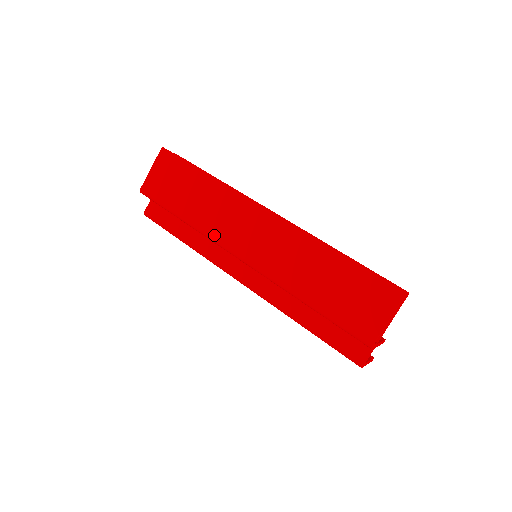
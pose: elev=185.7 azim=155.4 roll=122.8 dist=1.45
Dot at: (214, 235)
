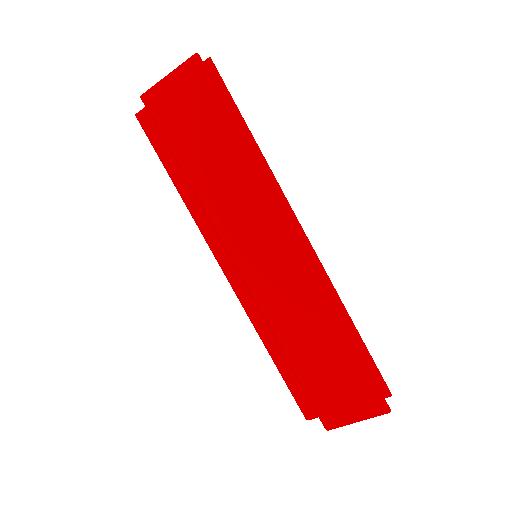
Dot at: (218, 225)
